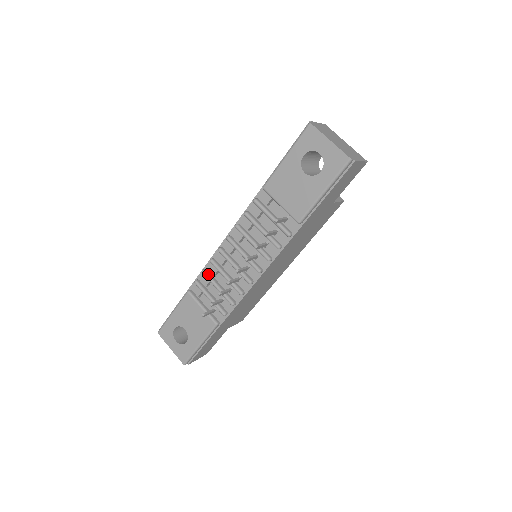
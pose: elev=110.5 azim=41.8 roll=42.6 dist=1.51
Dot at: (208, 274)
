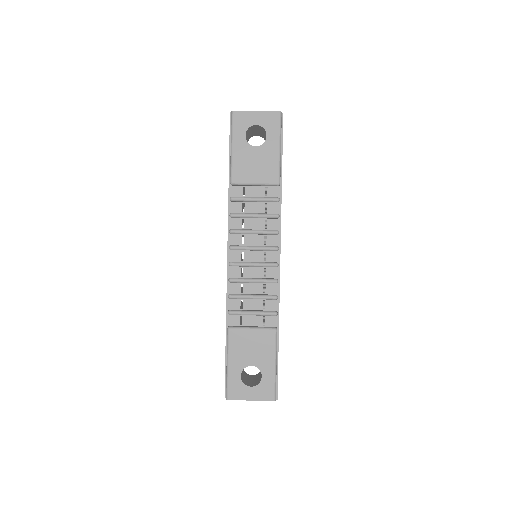
Dot at: (236, 294)
